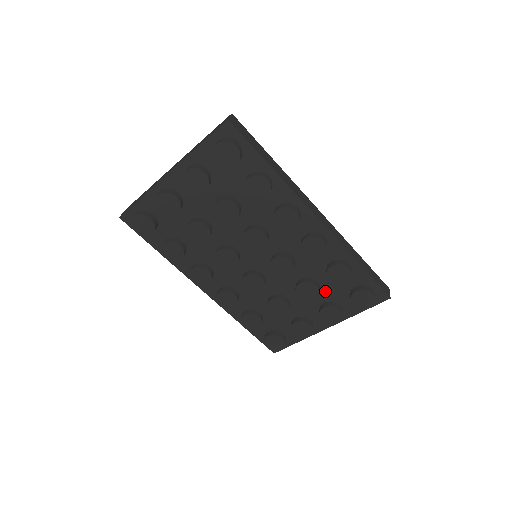
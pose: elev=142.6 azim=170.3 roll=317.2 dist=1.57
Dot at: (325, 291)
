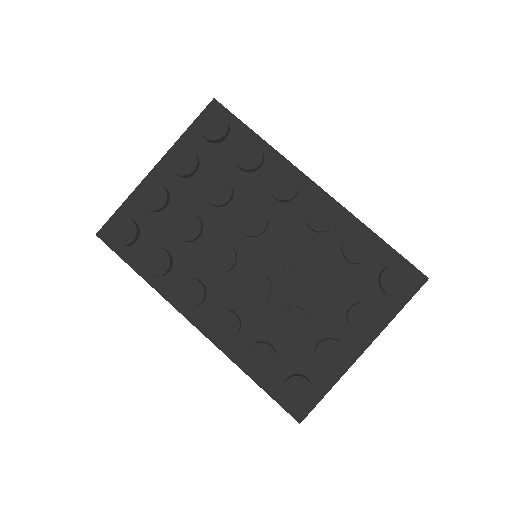
Dot at: (347, 287)
